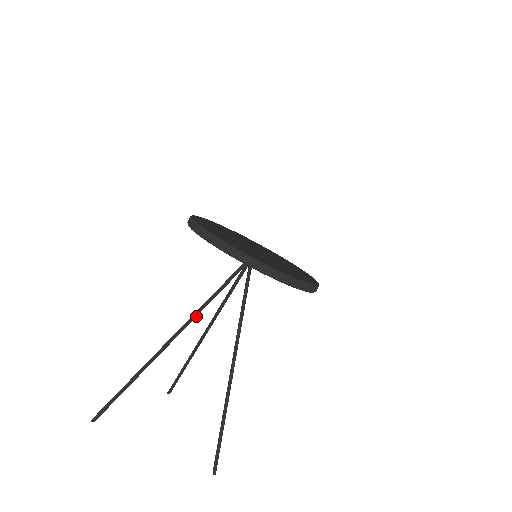
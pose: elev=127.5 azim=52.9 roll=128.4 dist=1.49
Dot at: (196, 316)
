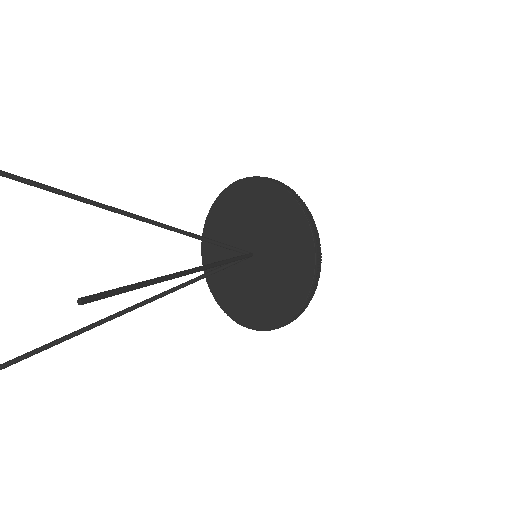
Dot at: (179, 231)
